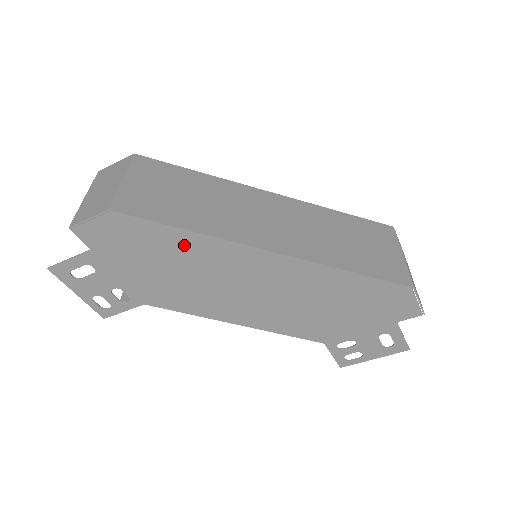
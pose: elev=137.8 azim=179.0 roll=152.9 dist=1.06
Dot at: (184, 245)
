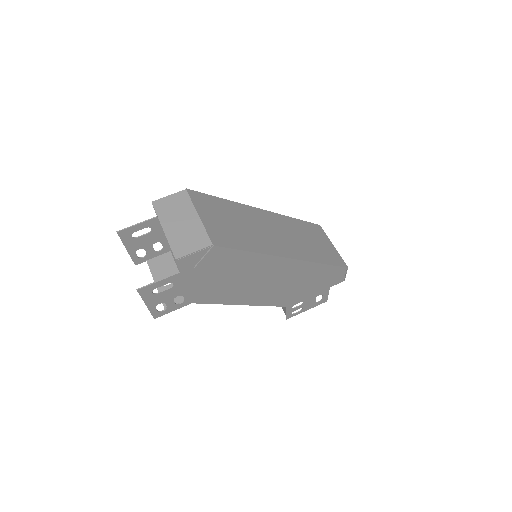
Dot at: (246, 261)
